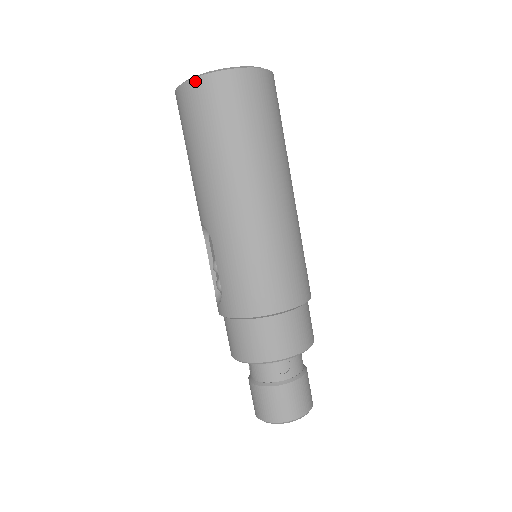
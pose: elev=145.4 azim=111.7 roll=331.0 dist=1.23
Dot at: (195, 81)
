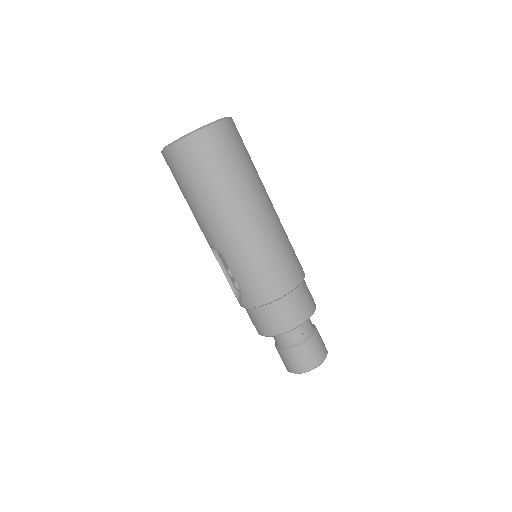
Dot at: (179, 144)
